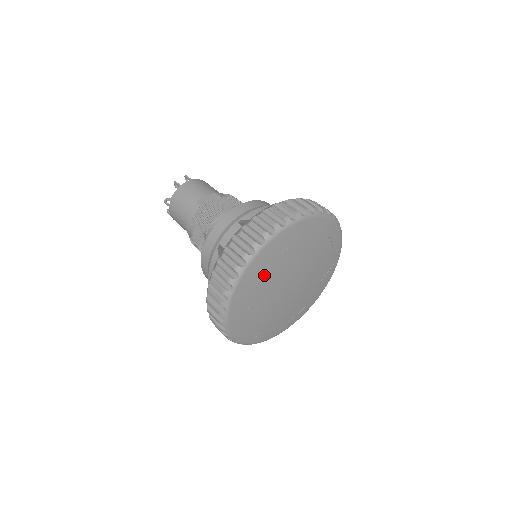
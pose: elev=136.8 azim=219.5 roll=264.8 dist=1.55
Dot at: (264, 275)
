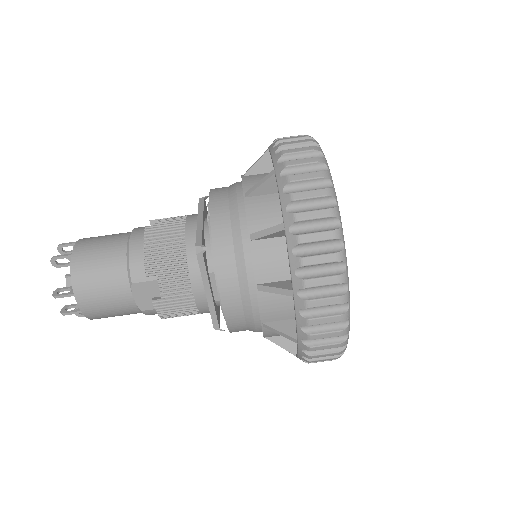
Dot at: occluded
